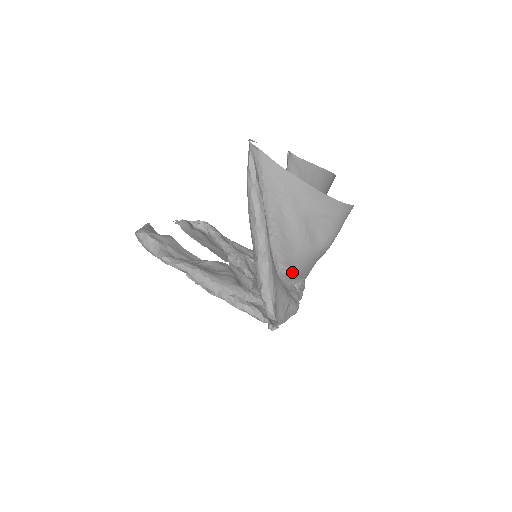
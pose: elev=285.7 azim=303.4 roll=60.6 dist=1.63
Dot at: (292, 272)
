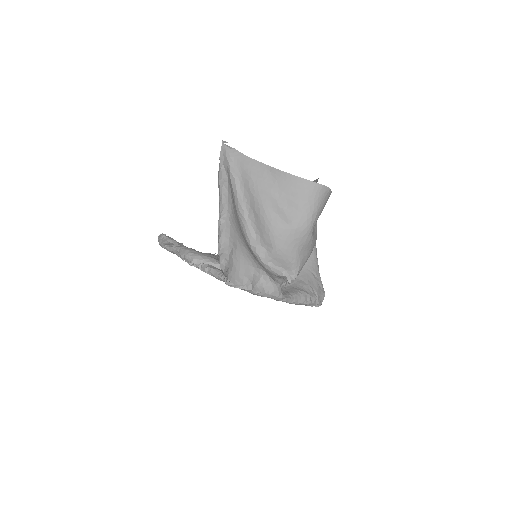
Dot at: (273, 255)
